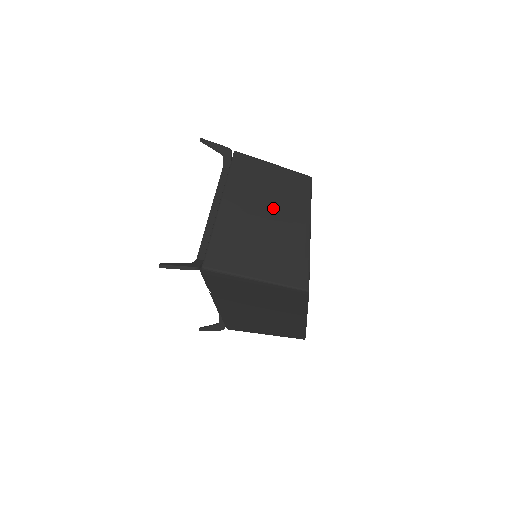
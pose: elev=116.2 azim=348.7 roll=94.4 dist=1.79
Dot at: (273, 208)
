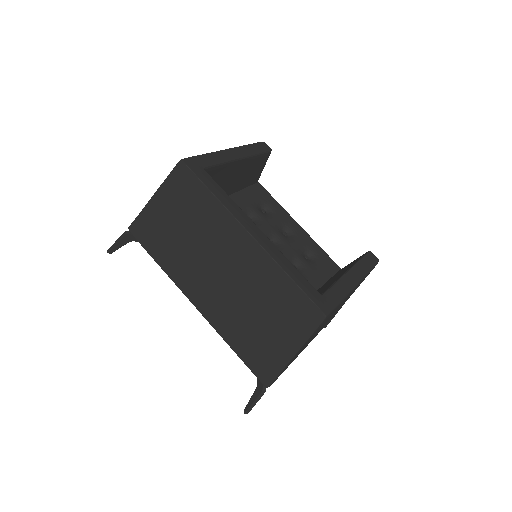
Dot at: occluded
